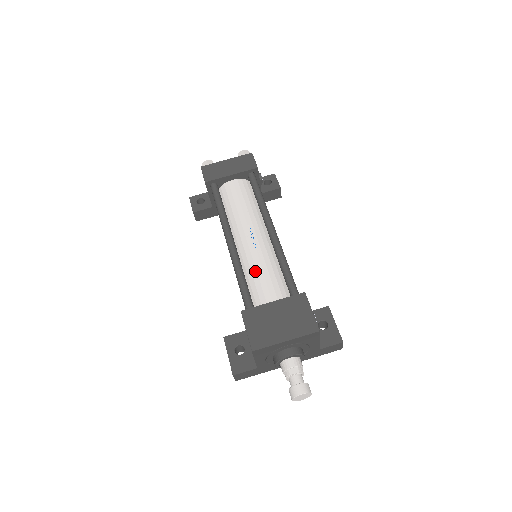
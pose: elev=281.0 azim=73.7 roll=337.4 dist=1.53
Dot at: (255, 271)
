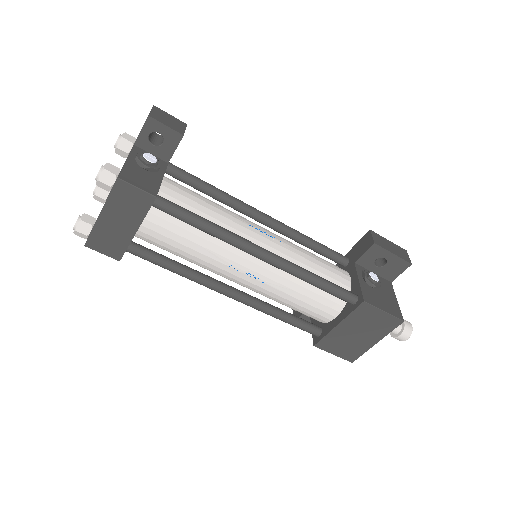
Dot at: (287, 301)
